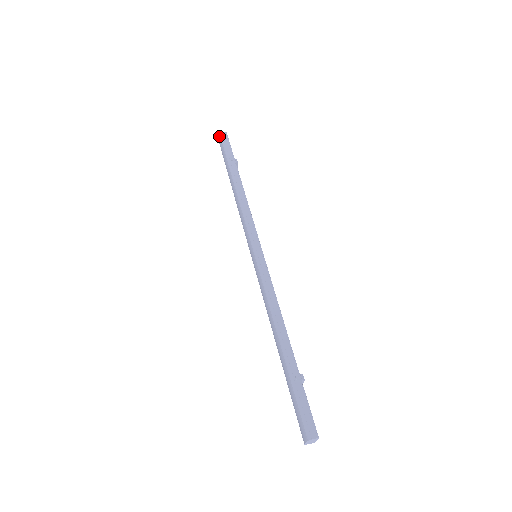
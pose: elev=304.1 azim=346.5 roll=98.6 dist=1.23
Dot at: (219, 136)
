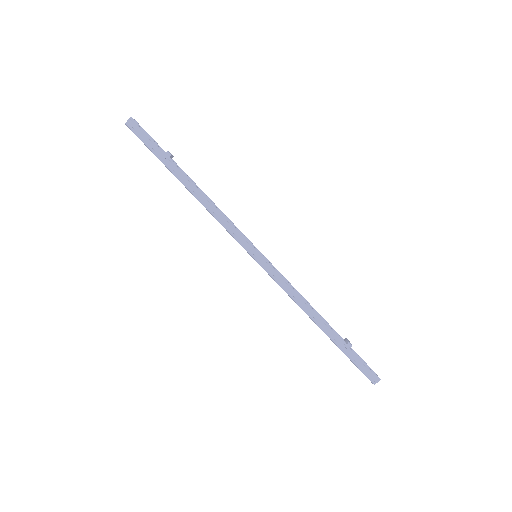
Dot at: occluded
